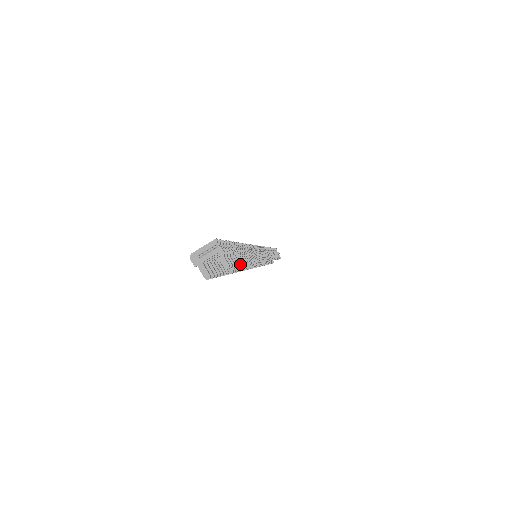
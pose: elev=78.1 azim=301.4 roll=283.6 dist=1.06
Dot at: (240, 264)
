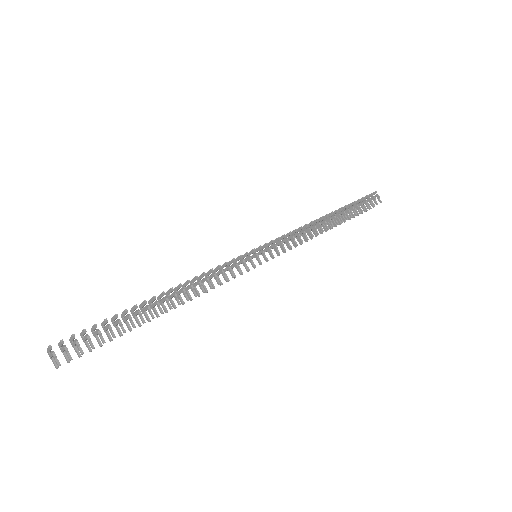
Dot at: (113, 337)
